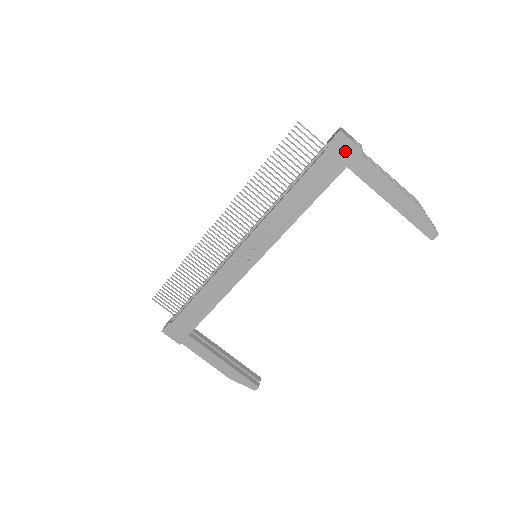
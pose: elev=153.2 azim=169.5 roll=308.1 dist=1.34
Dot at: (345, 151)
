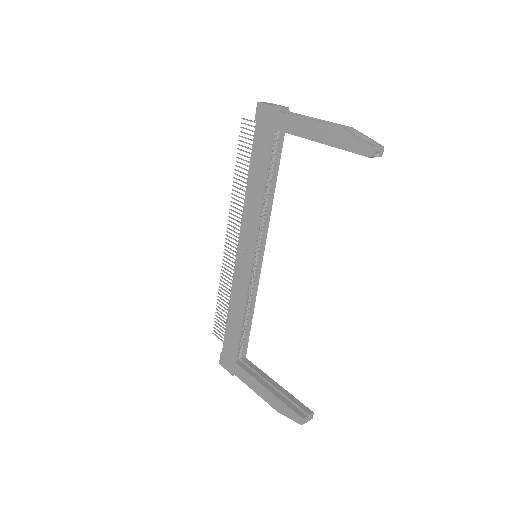
Dot at: (267, 116)
